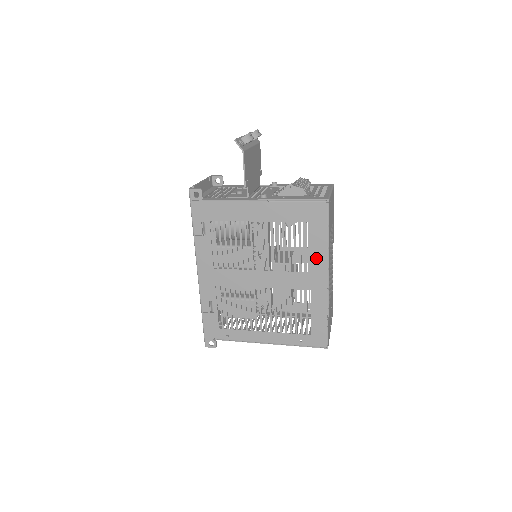
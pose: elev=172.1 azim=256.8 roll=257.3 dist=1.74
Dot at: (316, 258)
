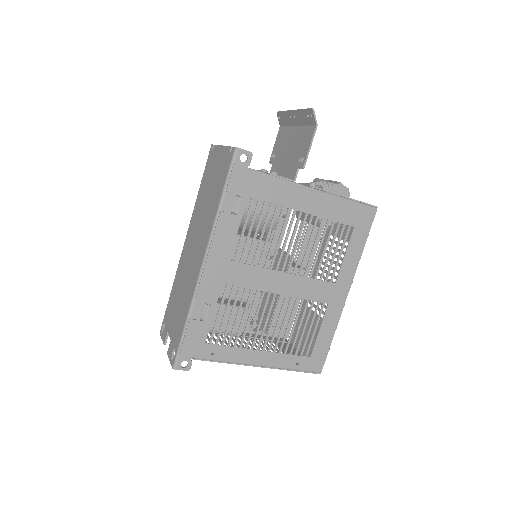
Dot at: (346, 268)
